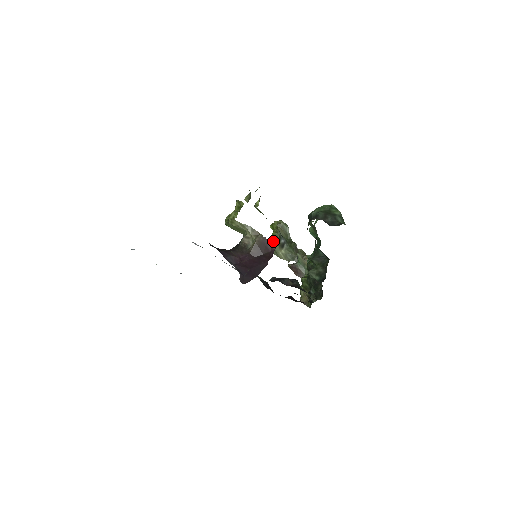
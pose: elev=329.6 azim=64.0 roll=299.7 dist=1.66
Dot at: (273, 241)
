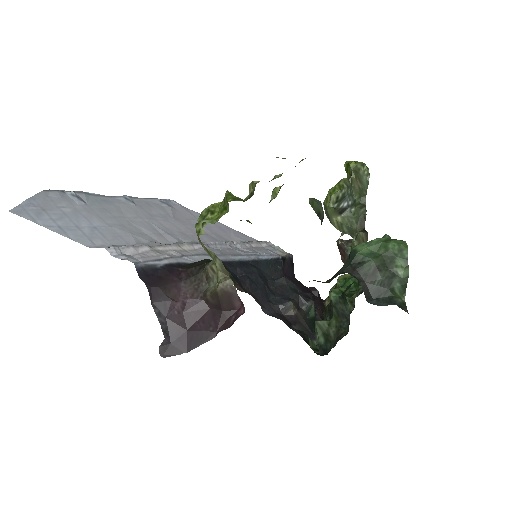
Dot at: (329, 200)
